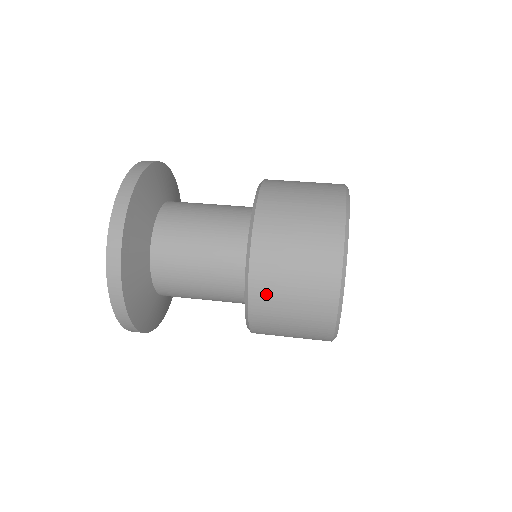
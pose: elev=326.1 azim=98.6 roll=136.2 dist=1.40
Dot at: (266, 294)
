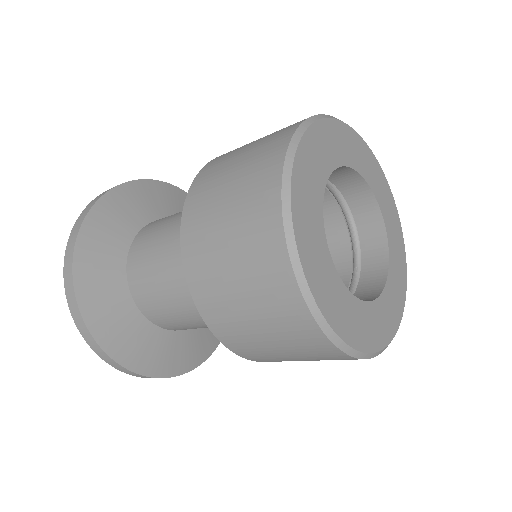
Dot at: occluded
